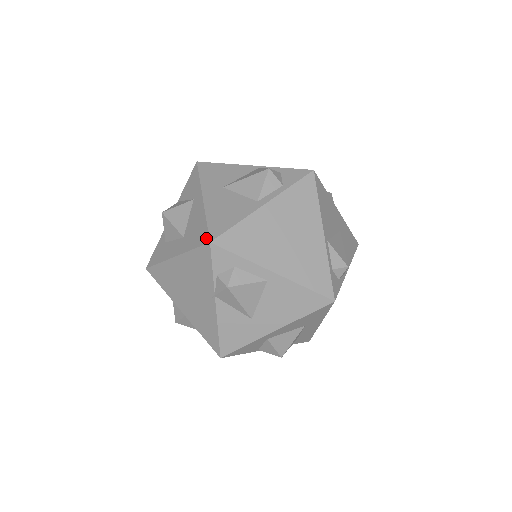
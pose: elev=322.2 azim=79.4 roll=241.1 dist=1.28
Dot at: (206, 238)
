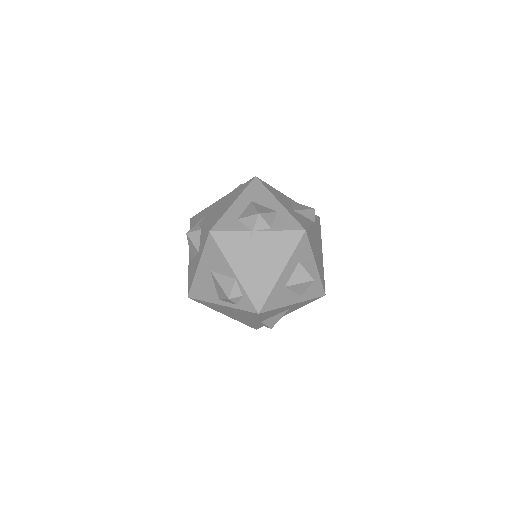
Dot at: (188, 291)
